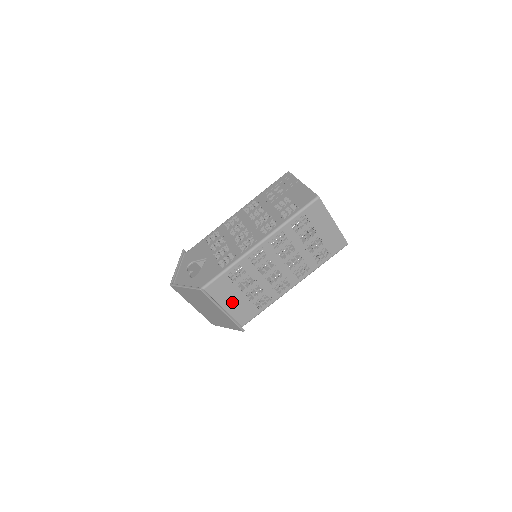
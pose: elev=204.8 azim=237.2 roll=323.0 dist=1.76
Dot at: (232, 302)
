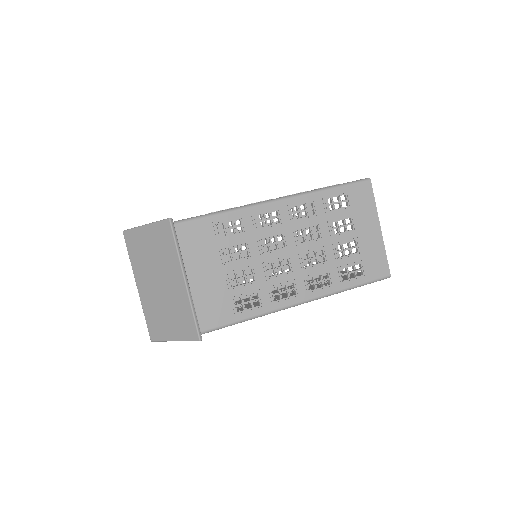
Dot at: (204, 274)
